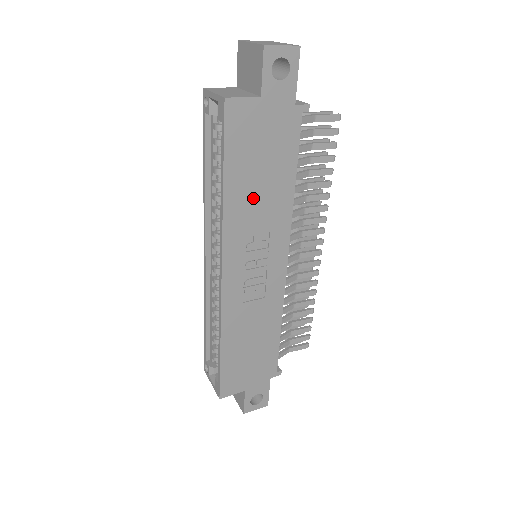
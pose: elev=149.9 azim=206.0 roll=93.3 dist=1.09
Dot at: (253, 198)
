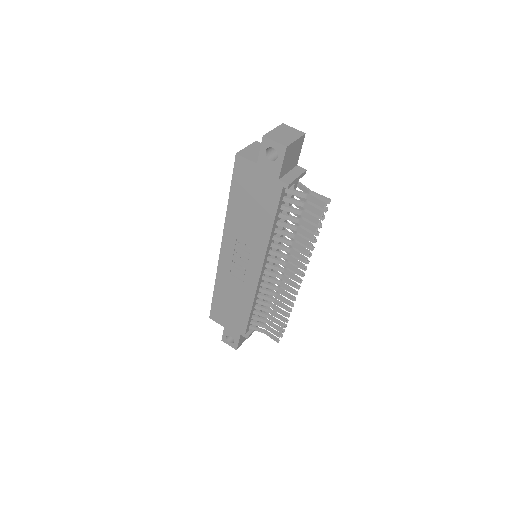
Dot at: (245, 218)
